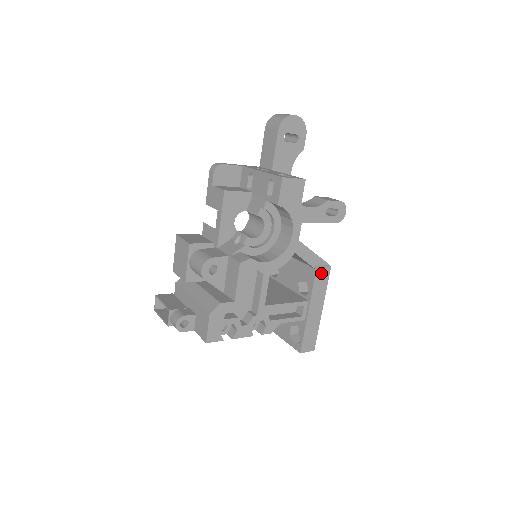
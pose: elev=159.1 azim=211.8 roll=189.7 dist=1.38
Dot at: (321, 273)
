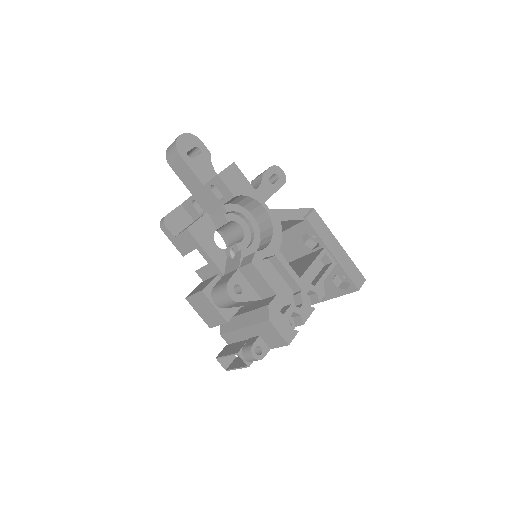
Dot at: (312, 219)
